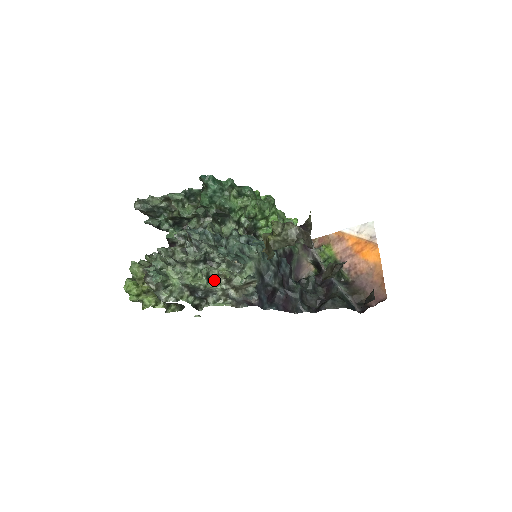
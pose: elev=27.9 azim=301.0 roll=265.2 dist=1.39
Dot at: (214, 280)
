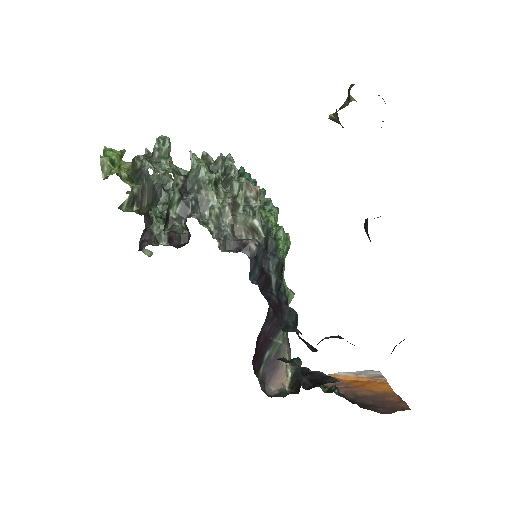
Dot at: (218, 196)
